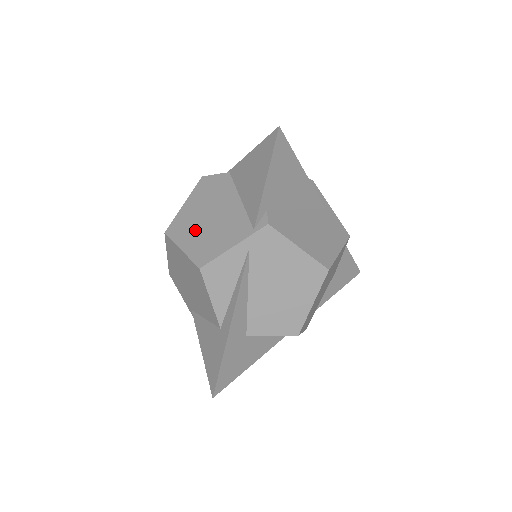
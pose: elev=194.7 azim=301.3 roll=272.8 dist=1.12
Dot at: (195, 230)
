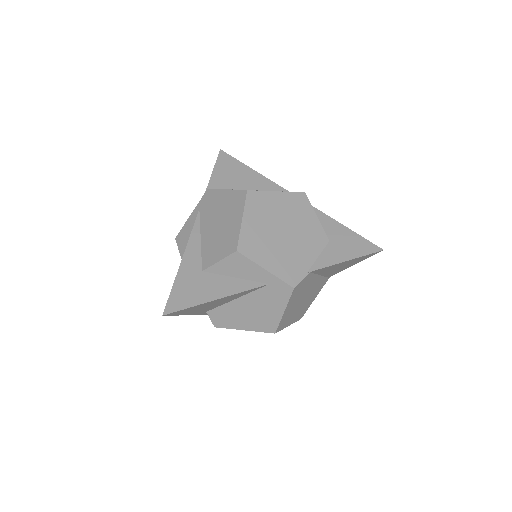
Dot at: occluded
